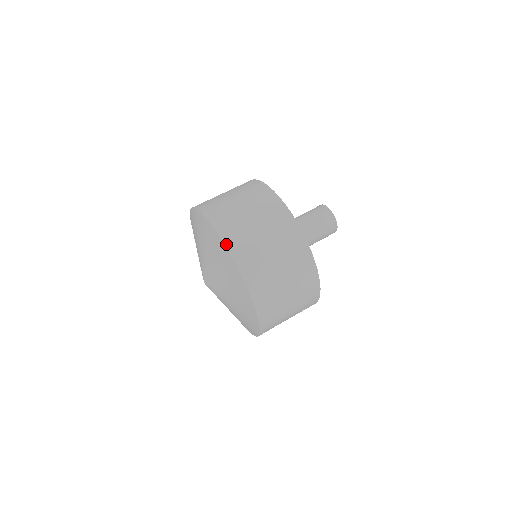
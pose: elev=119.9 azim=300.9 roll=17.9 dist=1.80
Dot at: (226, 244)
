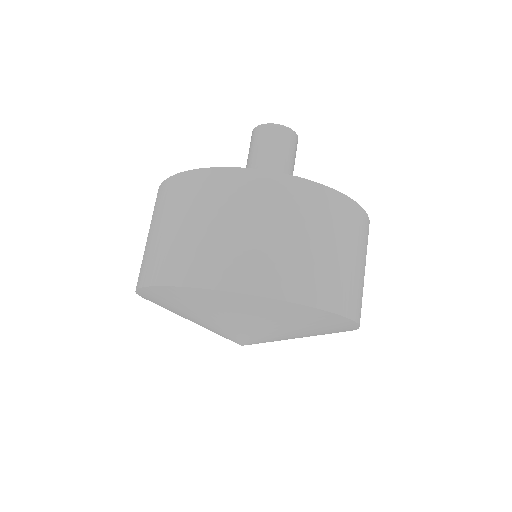
Dot at: (279, 297)
